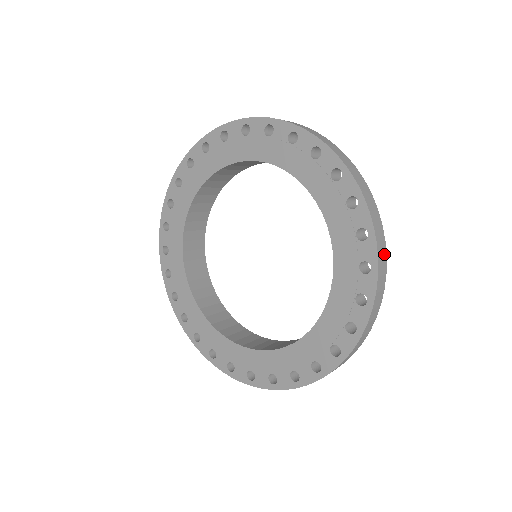
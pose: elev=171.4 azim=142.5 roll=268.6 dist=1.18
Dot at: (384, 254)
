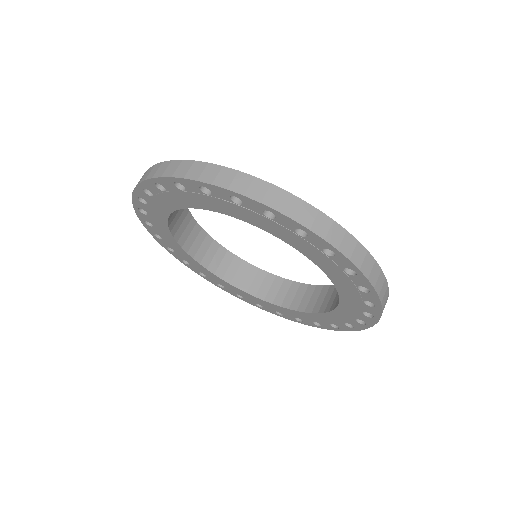
Dot at: (378, 271)
